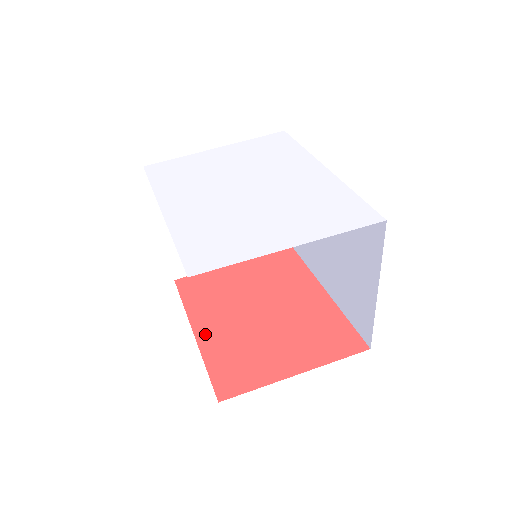
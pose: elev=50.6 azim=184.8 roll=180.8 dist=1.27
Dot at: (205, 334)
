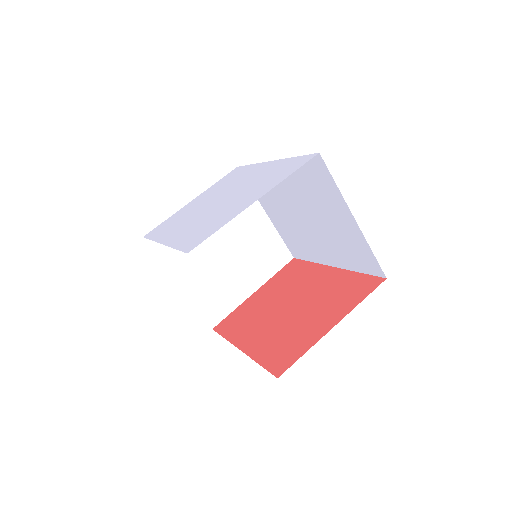
Dot at: (249, 345)
